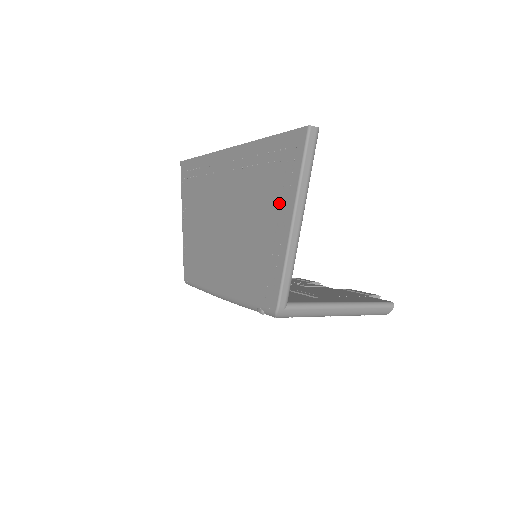
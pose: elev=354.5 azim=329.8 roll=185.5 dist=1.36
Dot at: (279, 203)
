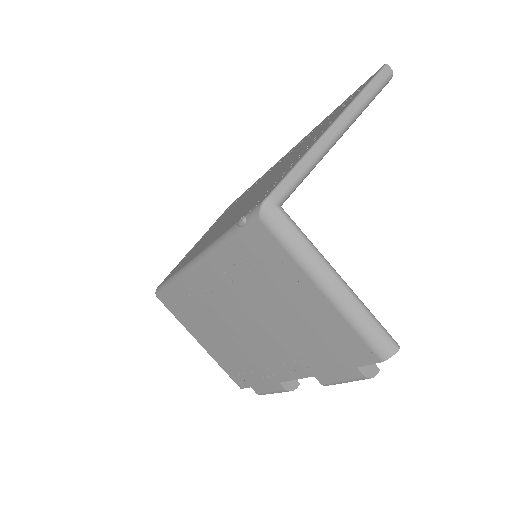
Dot at: (325, 127)
